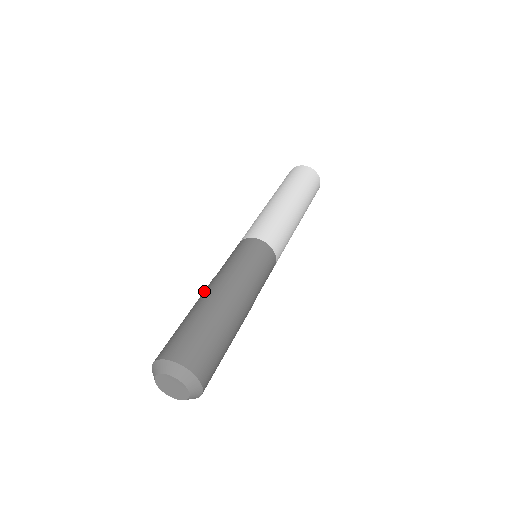
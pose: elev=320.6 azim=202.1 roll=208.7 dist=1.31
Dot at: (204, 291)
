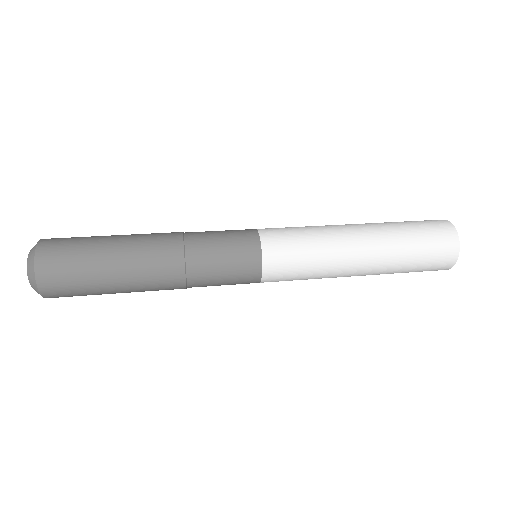
Dot at: occluded
